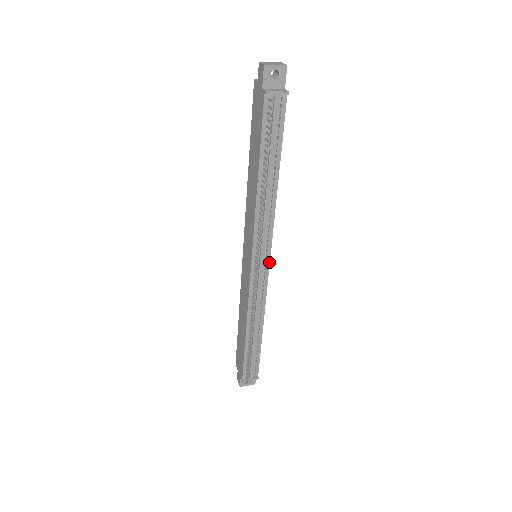
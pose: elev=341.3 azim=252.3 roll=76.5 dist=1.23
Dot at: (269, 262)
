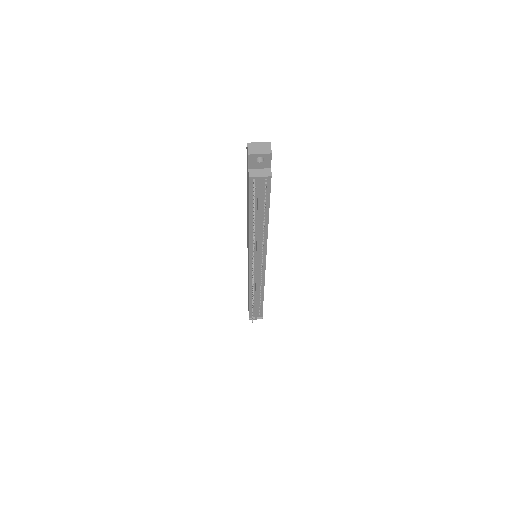
Dot at: (265, 265)
